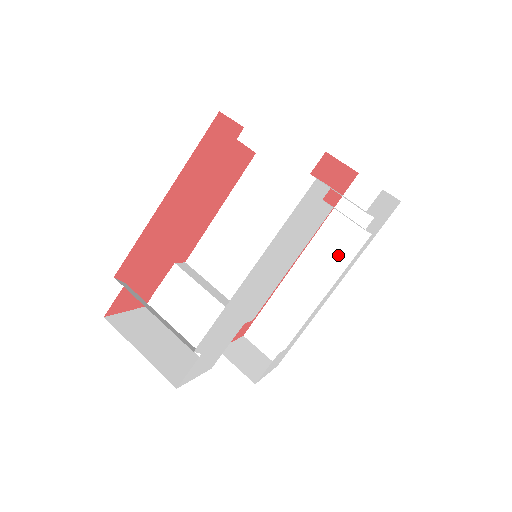
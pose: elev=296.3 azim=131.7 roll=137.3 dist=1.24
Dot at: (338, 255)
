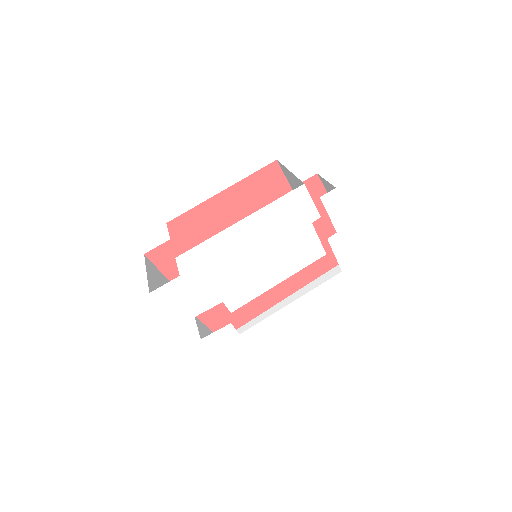
Dot at: occluded
